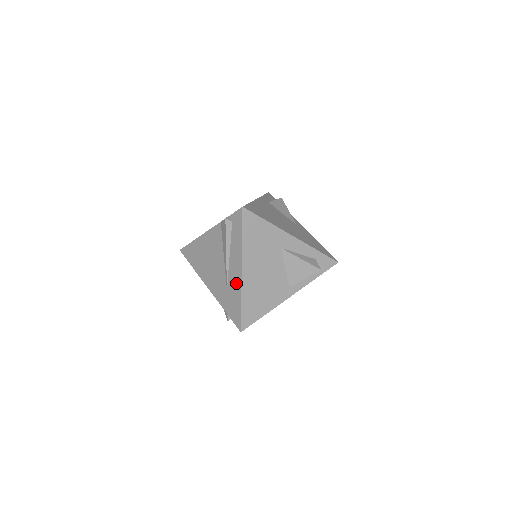
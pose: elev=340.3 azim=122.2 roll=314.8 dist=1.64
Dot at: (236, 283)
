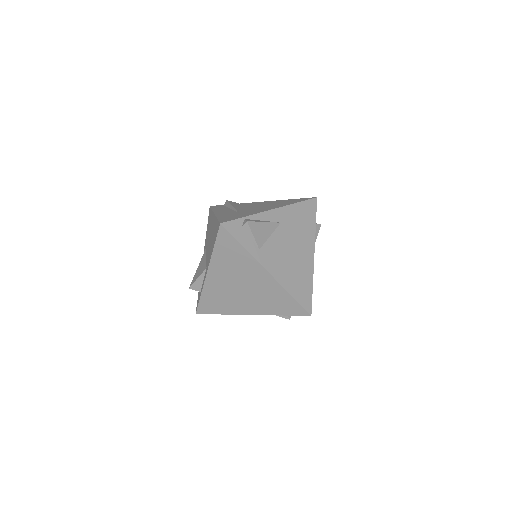
Dot at: occluded
